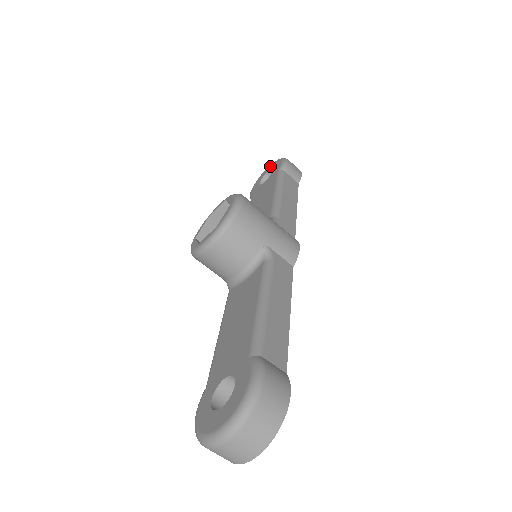
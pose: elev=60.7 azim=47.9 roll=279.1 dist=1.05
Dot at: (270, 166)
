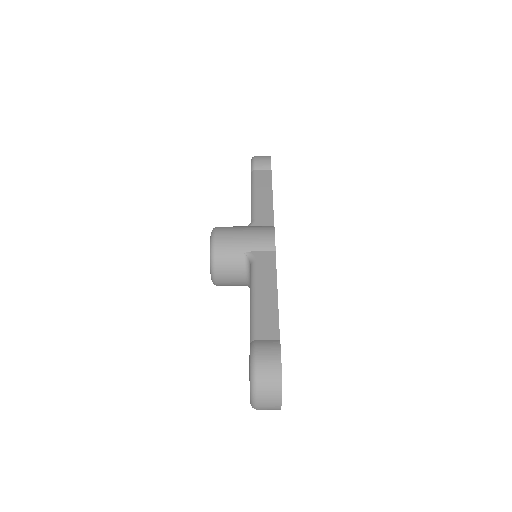
Dot at: occluded
